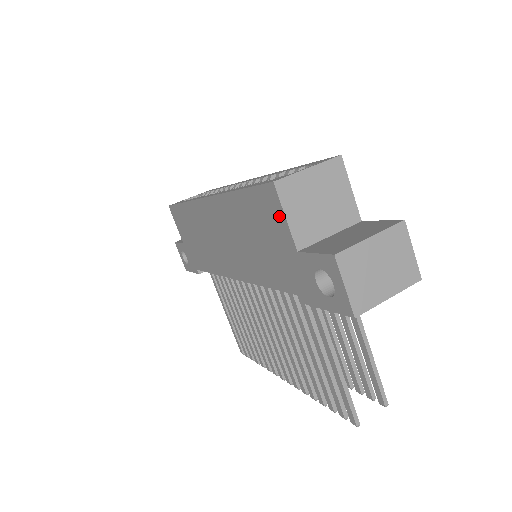
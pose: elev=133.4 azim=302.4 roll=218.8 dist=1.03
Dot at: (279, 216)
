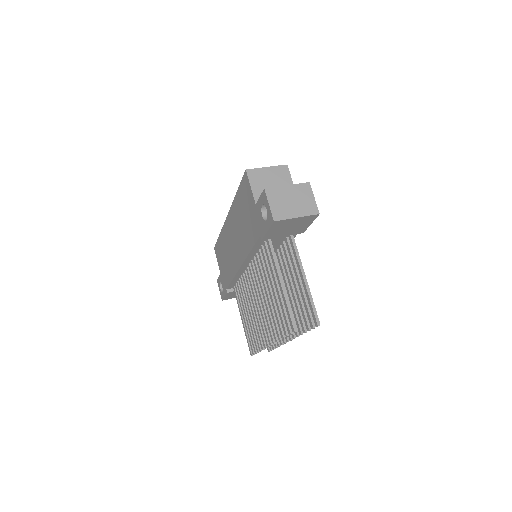
Dot at: (249, 189)
